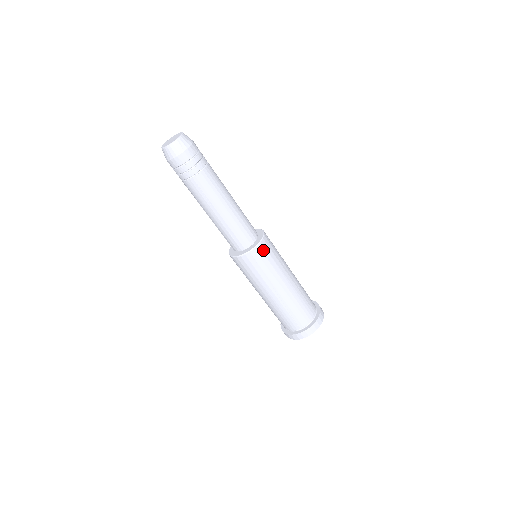
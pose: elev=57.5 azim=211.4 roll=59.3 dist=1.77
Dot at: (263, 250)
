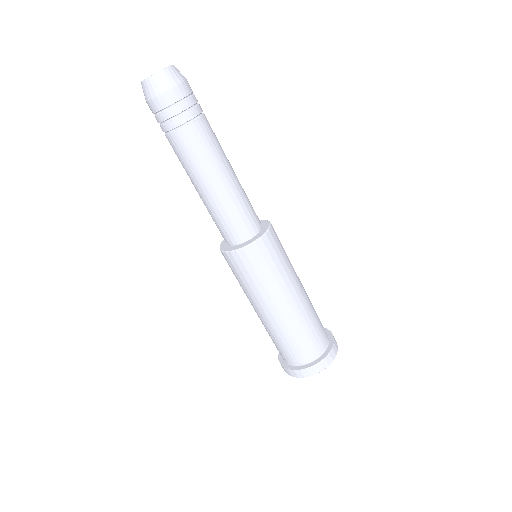
Dot at: (272, 242)
